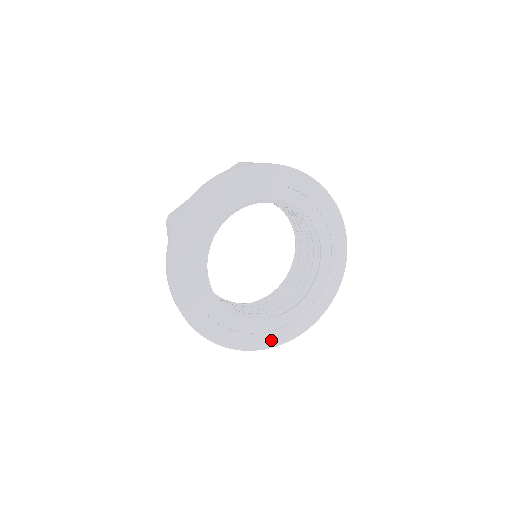
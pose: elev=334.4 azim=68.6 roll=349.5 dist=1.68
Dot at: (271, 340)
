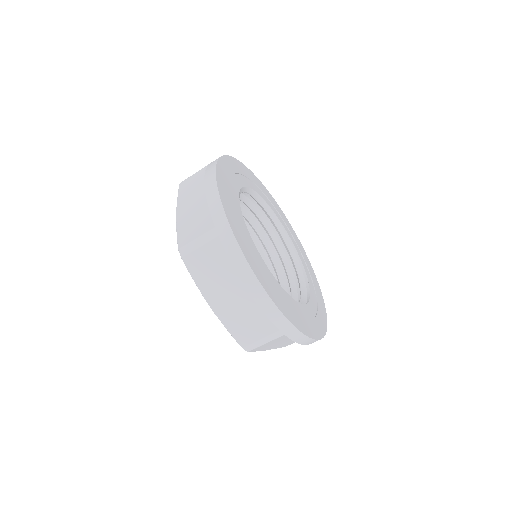
Dot at: (323, 318)
